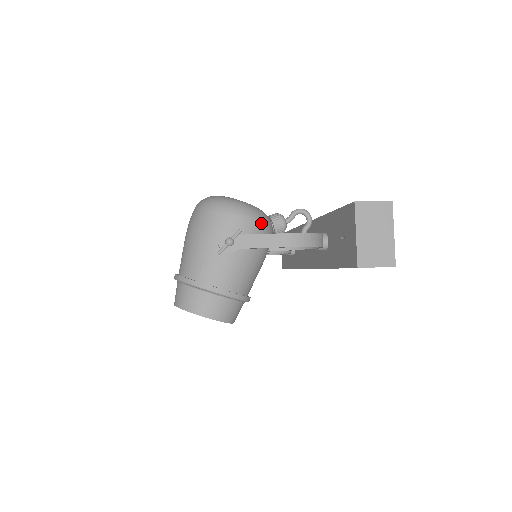
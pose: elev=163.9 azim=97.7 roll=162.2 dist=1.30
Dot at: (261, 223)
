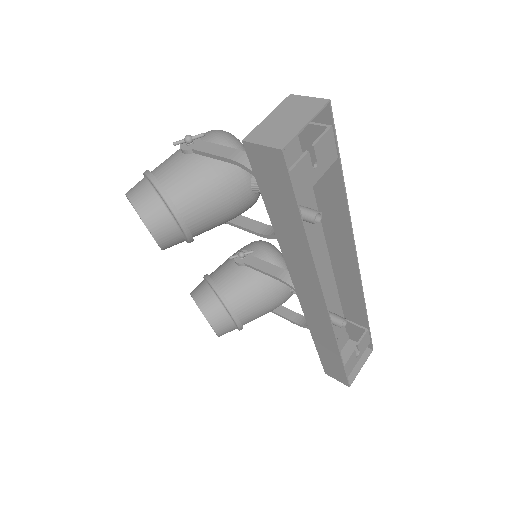
Dot at: occluded
